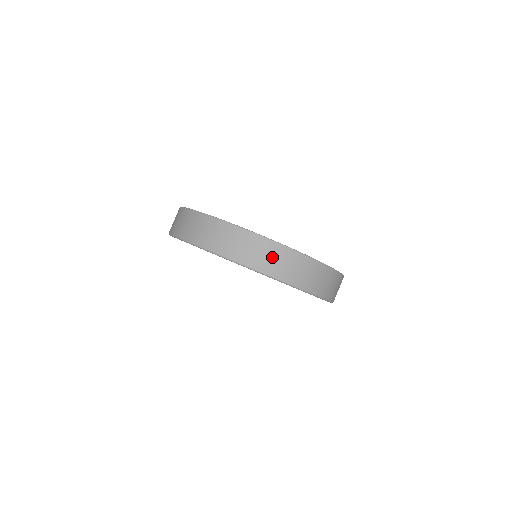
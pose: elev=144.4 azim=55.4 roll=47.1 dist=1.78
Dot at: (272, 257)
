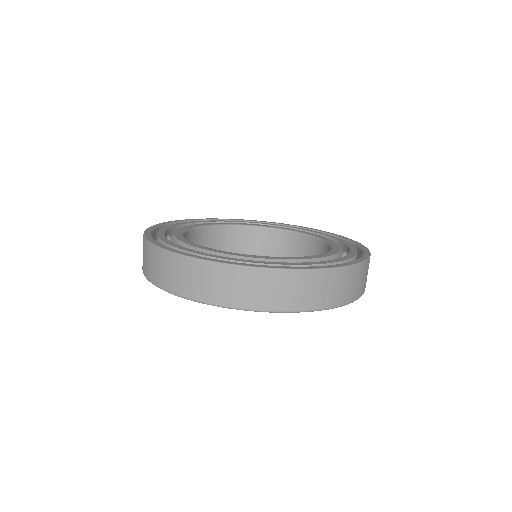
Dot at: (299, 289)
